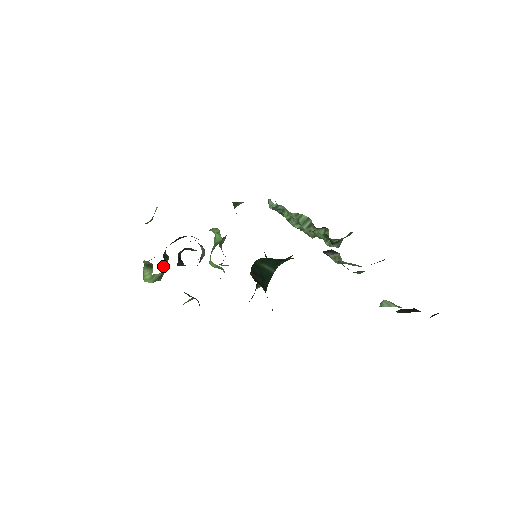
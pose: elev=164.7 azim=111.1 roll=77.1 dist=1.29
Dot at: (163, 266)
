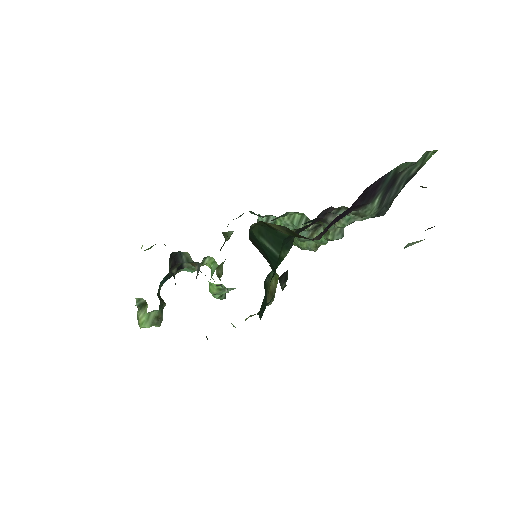
Dot at: occluded
